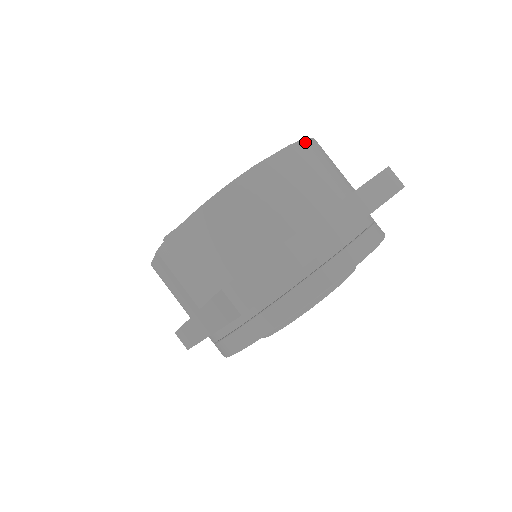
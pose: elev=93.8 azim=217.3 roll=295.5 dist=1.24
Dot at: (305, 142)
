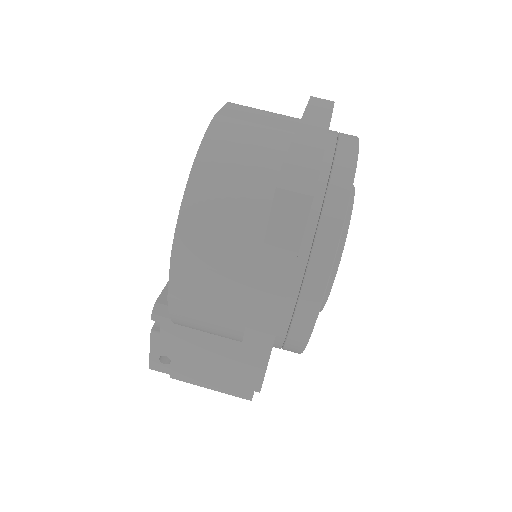
Dot at: occluded
